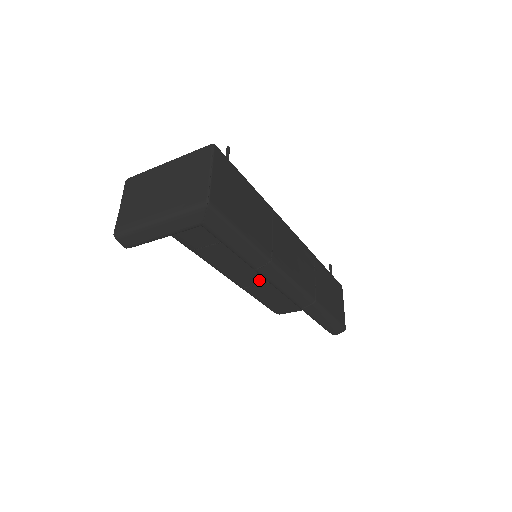
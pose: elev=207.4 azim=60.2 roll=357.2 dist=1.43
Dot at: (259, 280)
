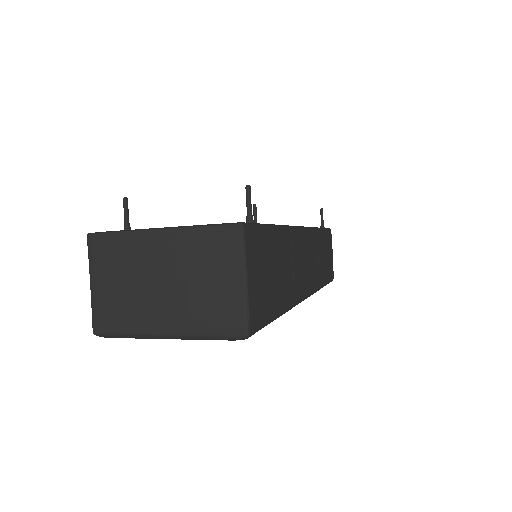
Dot at: occluded
